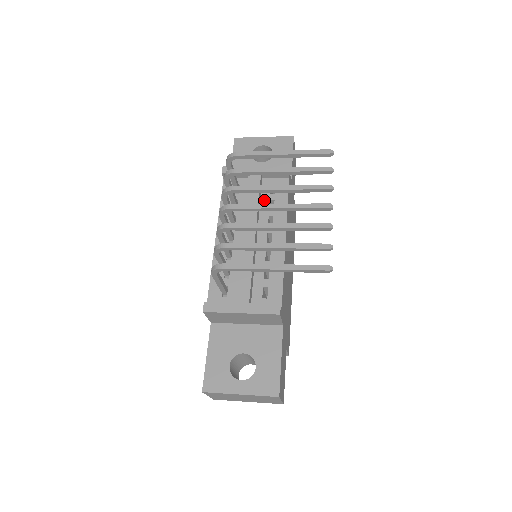
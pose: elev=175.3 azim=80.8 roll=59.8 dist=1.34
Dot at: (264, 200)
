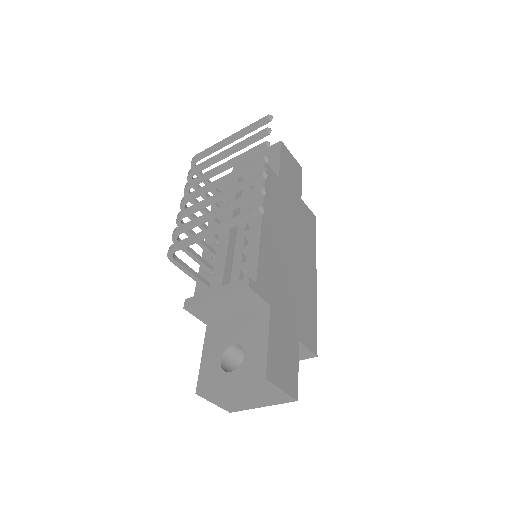
Dot at: occluded
